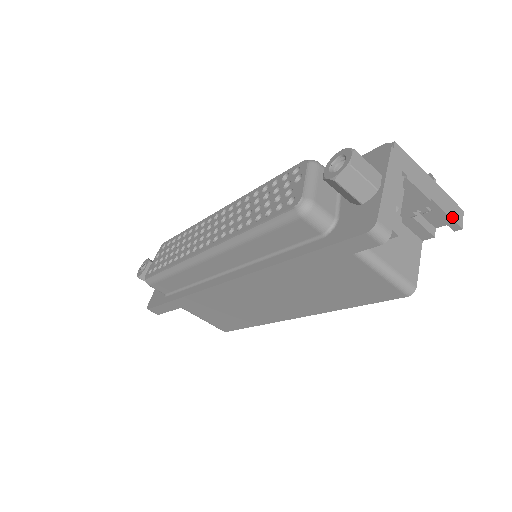
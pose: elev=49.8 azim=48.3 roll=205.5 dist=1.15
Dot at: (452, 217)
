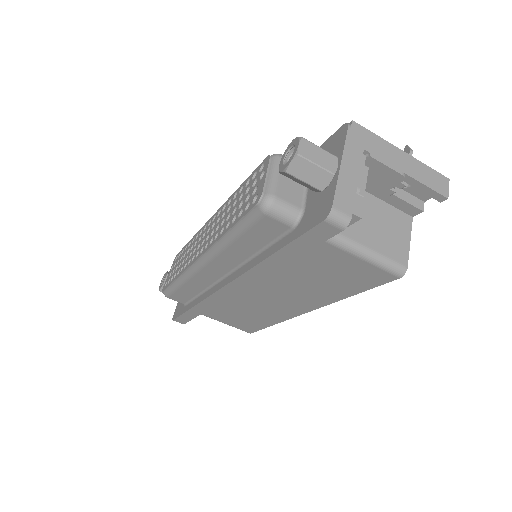
Dot at: (433, 188)
